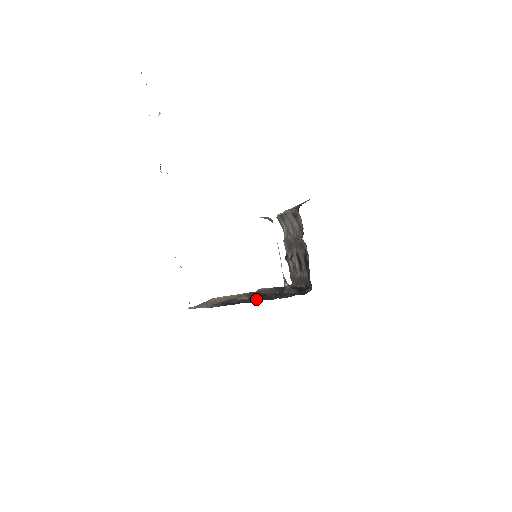
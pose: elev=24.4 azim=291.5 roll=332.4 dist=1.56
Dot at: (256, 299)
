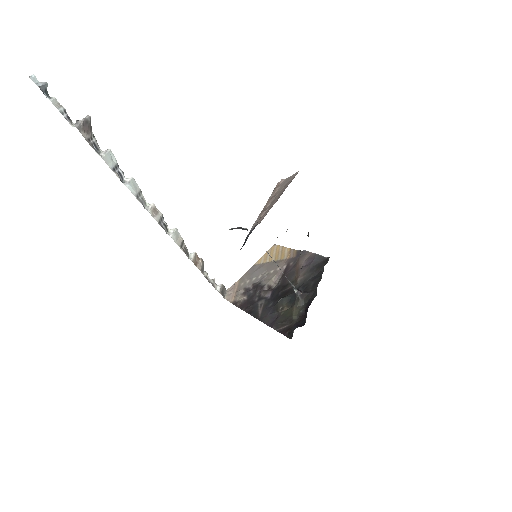
Dot at: (265, 309)
